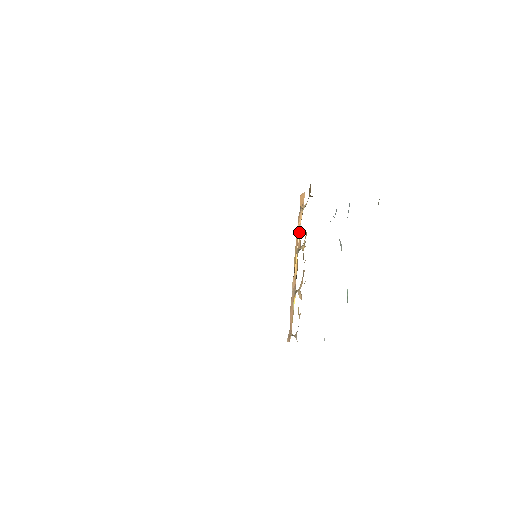
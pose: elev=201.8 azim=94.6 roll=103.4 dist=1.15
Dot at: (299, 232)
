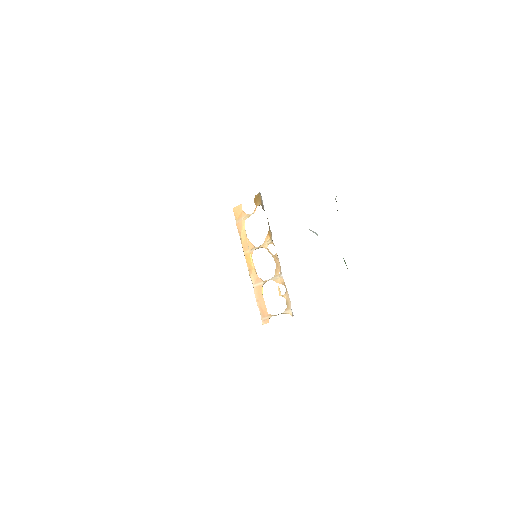
Dot at: (246, 237)
